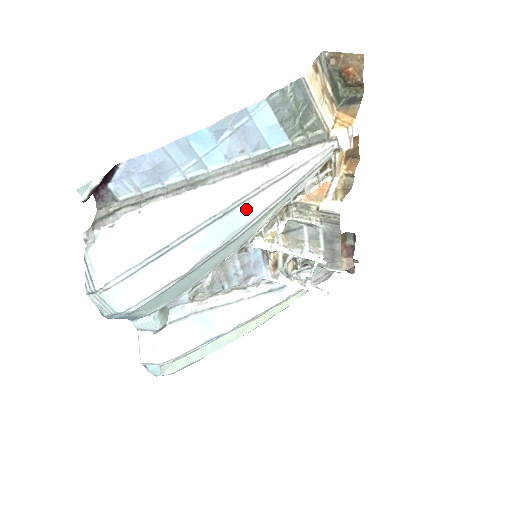
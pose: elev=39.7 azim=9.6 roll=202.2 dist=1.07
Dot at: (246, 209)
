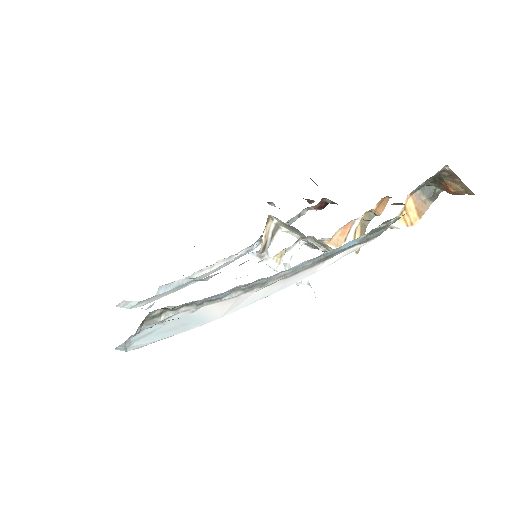
Dot at: occluded
